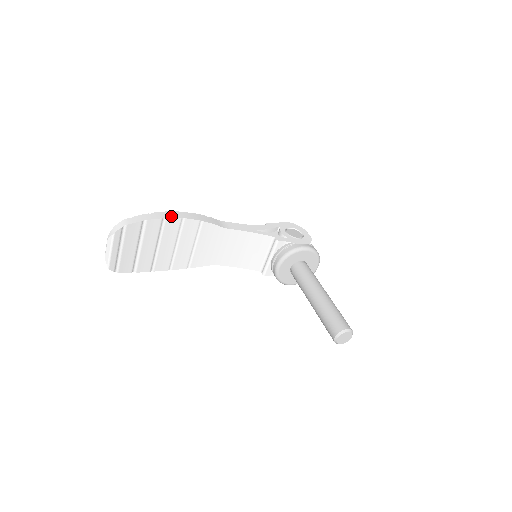
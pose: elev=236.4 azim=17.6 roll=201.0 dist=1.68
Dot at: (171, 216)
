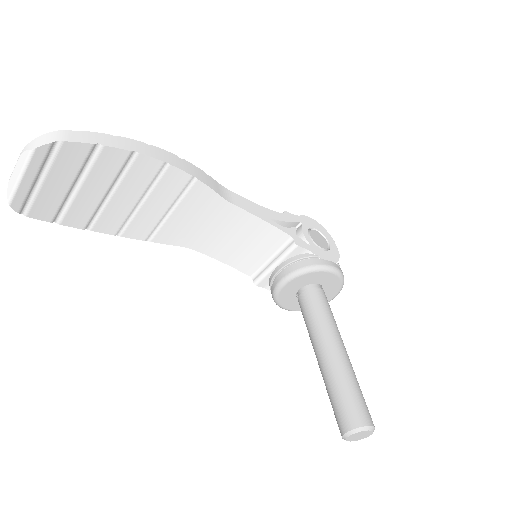
Dot at: (148, 153)
